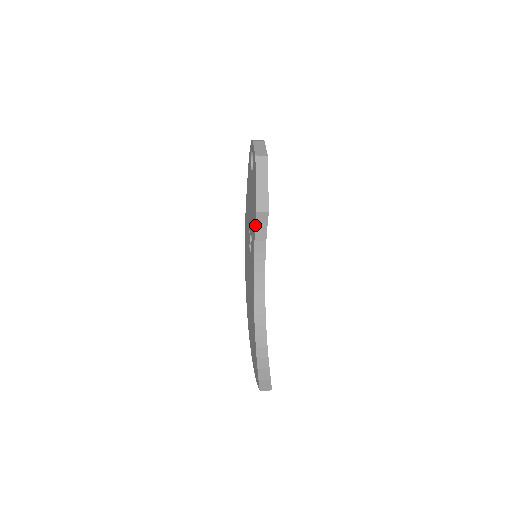
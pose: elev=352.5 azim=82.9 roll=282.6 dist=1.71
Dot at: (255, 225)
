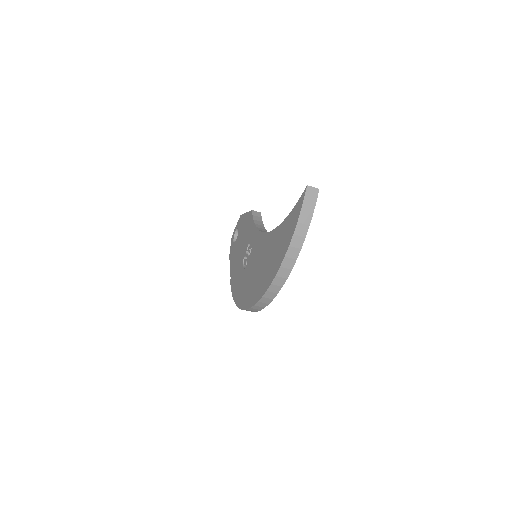
Dot at: (253, 217)
